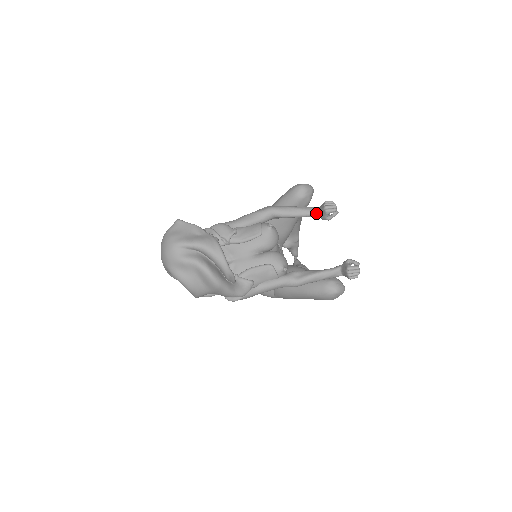
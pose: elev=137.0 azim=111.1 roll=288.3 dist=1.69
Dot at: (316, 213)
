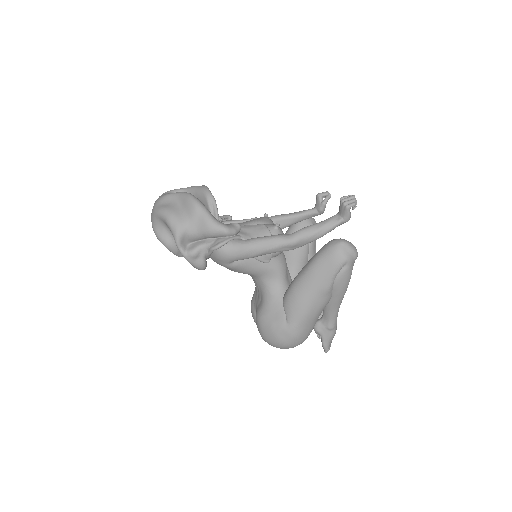
Dot at: (312, 208)
